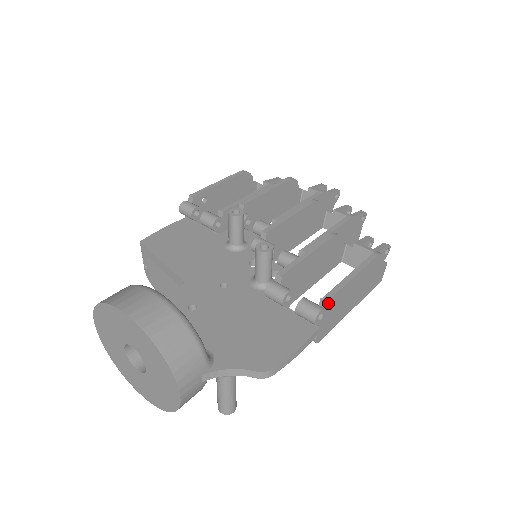
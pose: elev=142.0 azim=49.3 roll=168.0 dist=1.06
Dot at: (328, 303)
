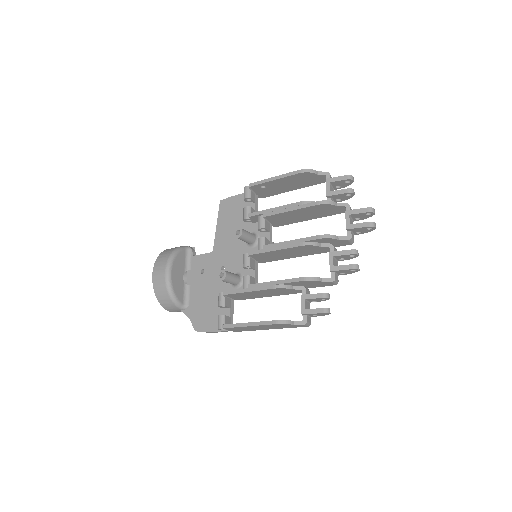
Dot at: (225, 328)
